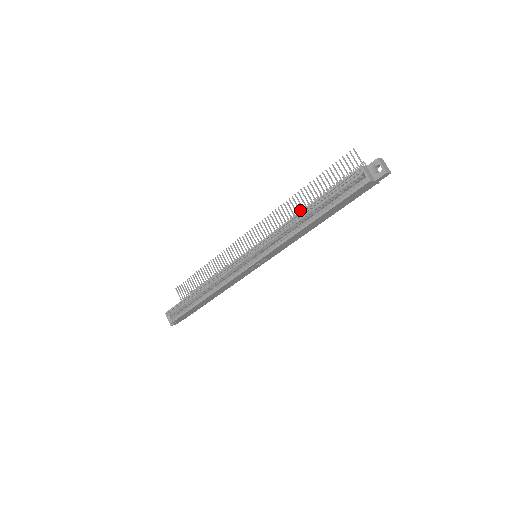
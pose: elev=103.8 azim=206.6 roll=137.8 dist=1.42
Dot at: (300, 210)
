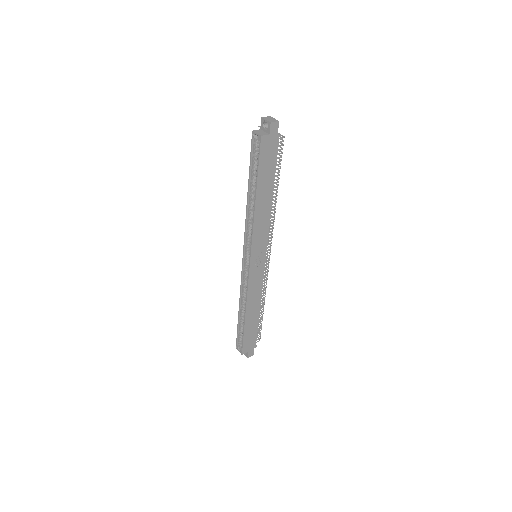
Dot at: occluded
